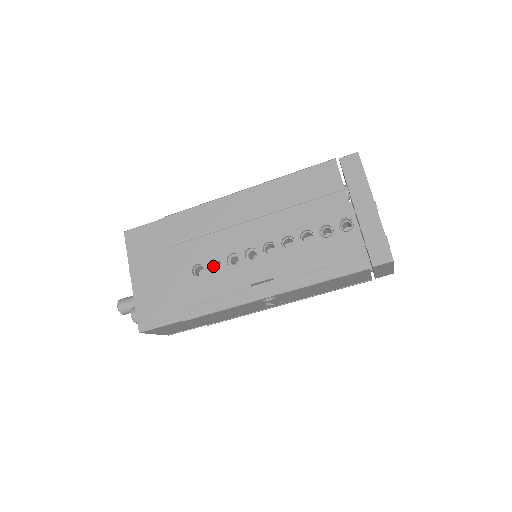
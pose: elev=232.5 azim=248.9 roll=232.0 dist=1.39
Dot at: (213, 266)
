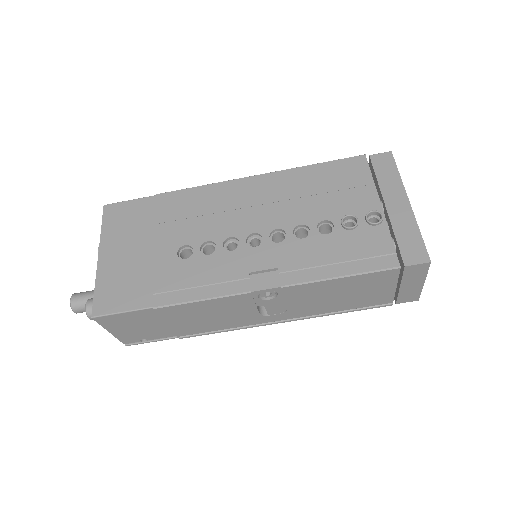
Dot at: (204, 252)
